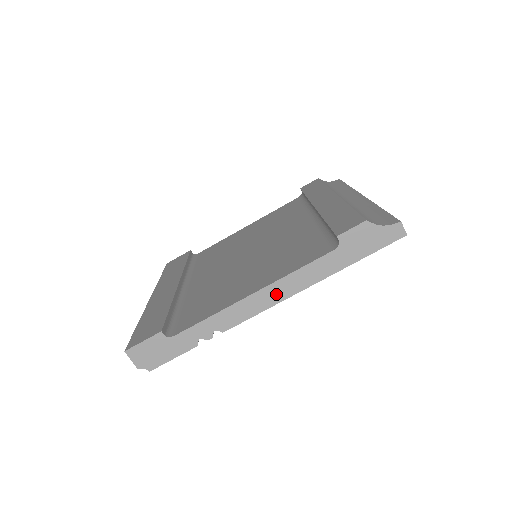
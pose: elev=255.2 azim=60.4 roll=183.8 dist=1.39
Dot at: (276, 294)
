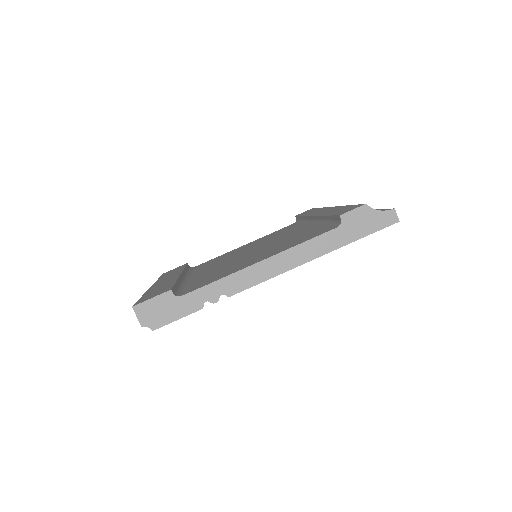
Dot at: (282, 264)
